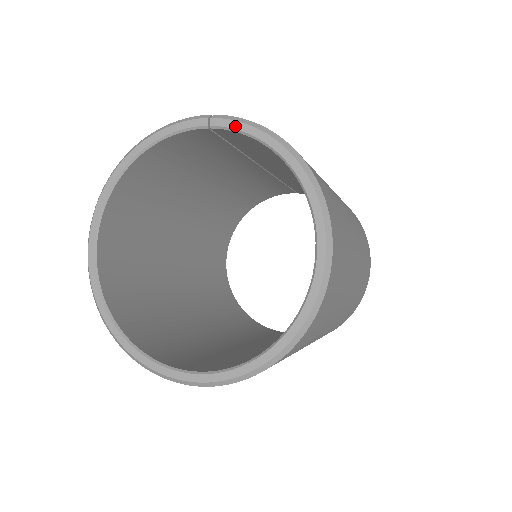
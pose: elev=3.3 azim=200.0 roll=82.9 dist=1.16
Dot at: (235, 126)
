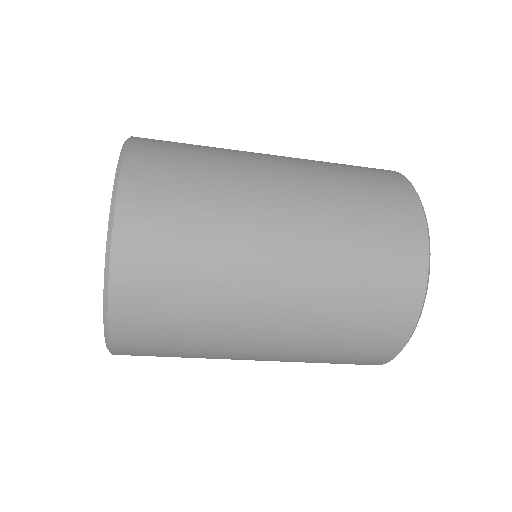
Dot at: occluded
